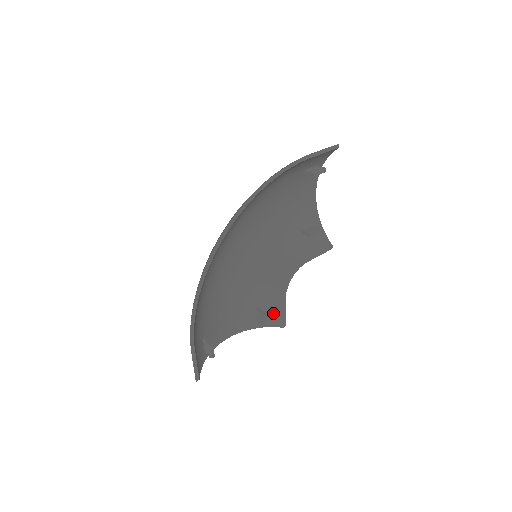
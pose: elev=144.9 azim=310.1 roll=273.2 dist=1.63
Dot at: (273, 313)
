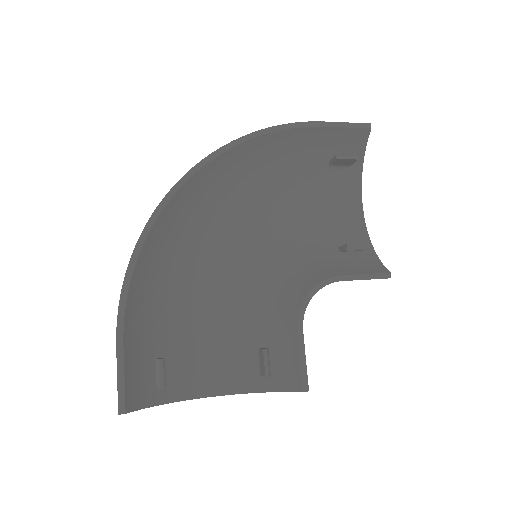
Dot at: (286, 361)
